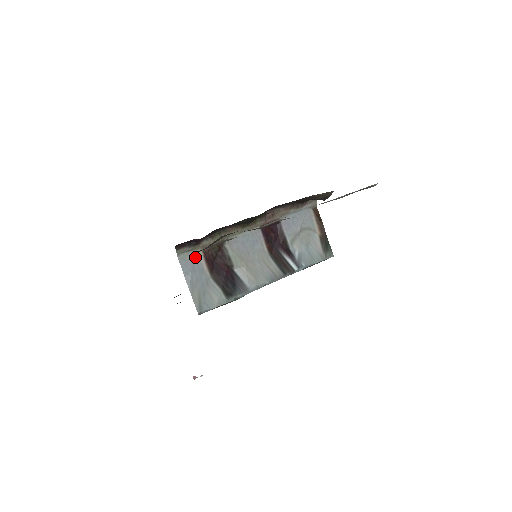
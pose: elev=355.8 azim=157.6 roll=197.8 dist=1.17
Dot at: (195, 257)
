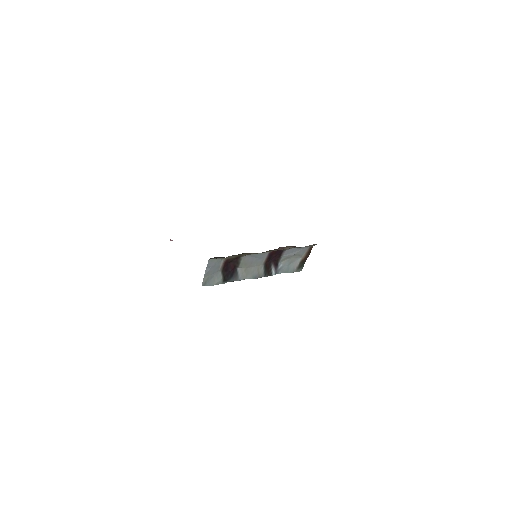
Dot at: (219, 261)
